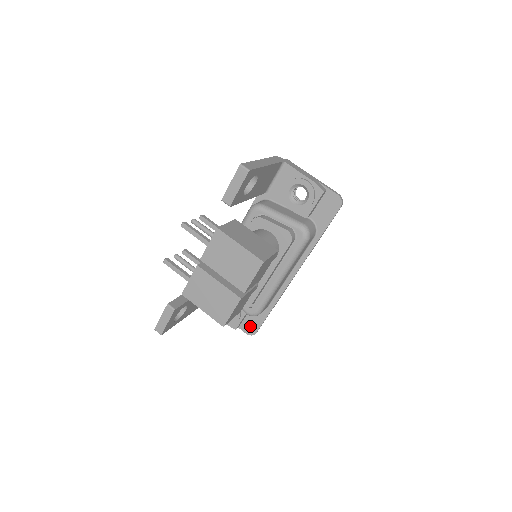
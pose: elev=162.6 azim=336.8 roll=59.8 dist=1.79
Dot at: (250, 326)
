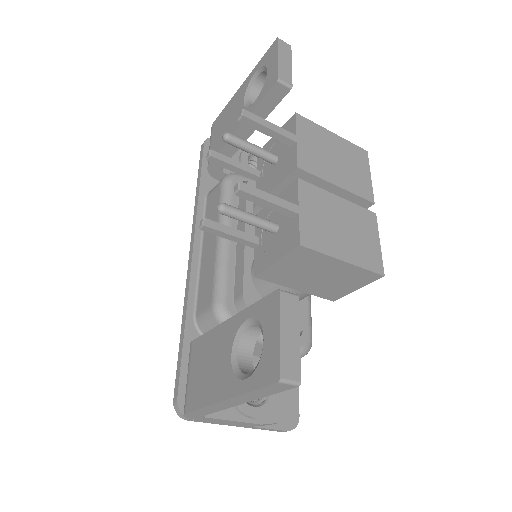
Dot at: (285, 409)
